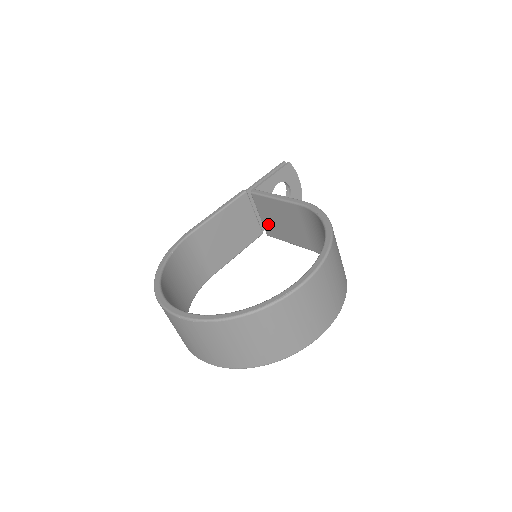
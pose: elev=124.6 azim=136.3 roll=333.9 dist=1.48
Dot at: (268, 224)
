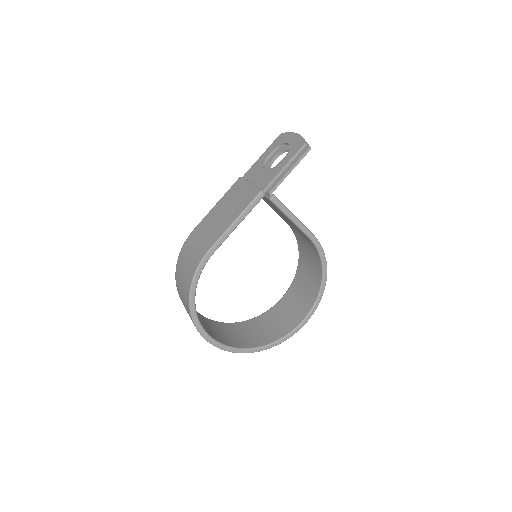
Dot at: occluded
